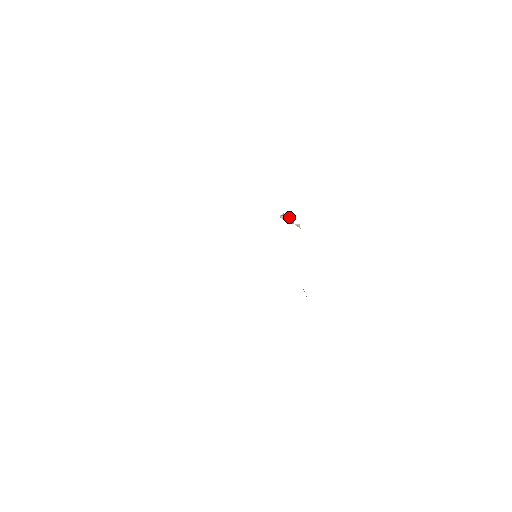
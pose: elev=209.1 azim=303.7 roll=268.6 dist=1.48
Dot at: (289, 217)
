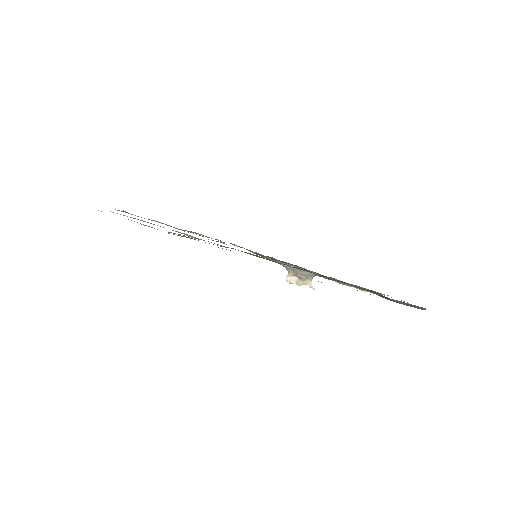
Dot at: (296, 276)
